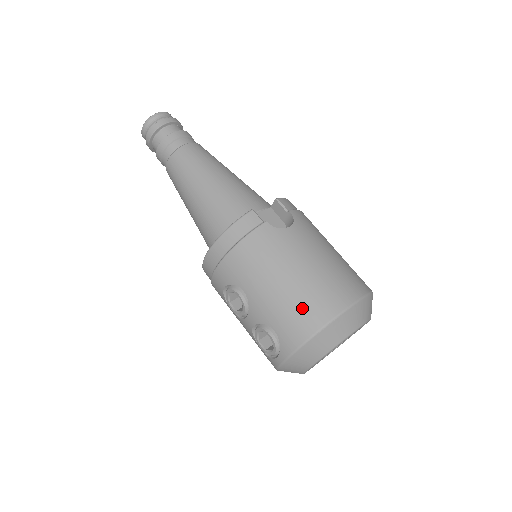
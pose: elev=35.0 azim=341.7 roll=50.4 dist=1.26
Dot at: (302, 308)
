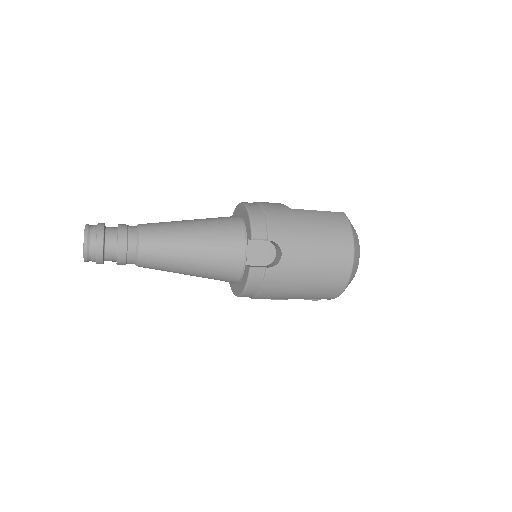
Dot at: (328, 287)
